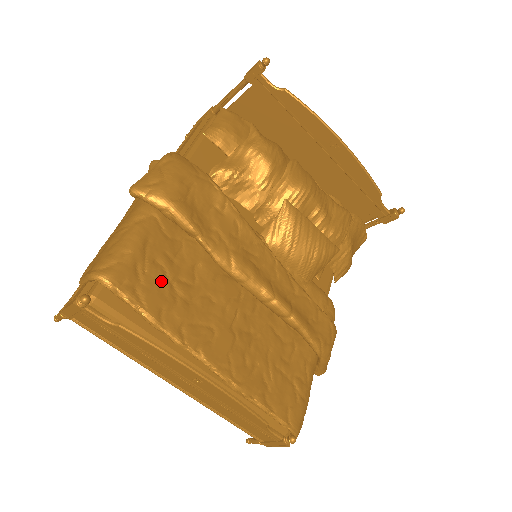
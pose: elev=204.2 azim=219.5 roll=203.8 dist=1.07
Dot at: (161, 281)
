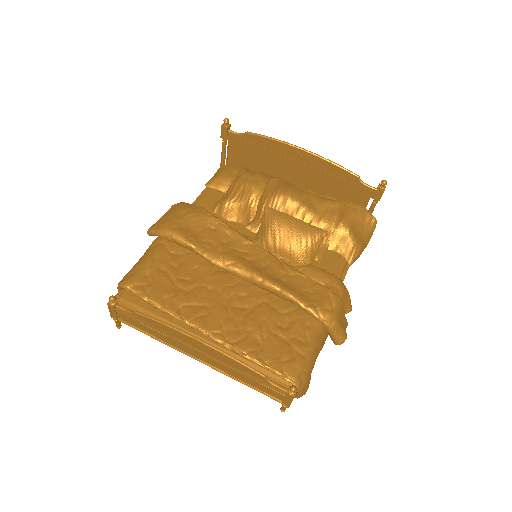
Dot at: (165, 281)
